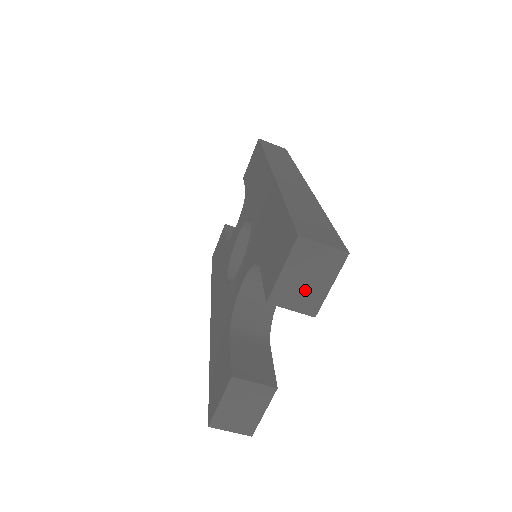
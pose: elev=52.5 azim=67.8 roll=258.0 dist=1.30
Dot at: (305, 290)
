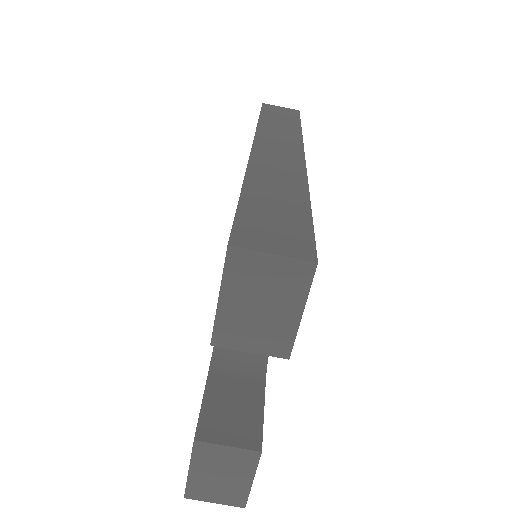
Dot at: (262, 323)
